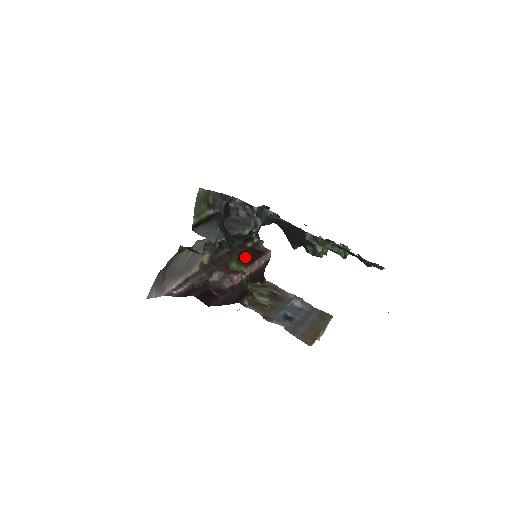
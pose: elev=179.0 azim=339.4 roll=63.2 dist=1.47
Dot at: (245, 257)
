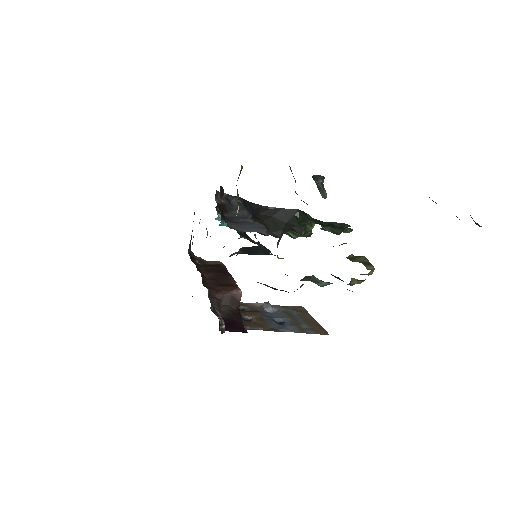
Dot at: (217, 272)
